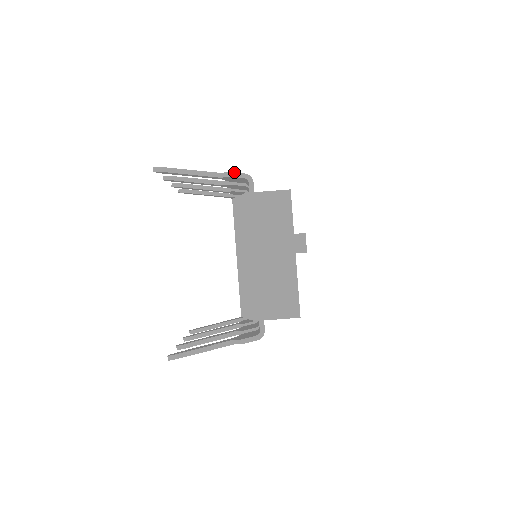
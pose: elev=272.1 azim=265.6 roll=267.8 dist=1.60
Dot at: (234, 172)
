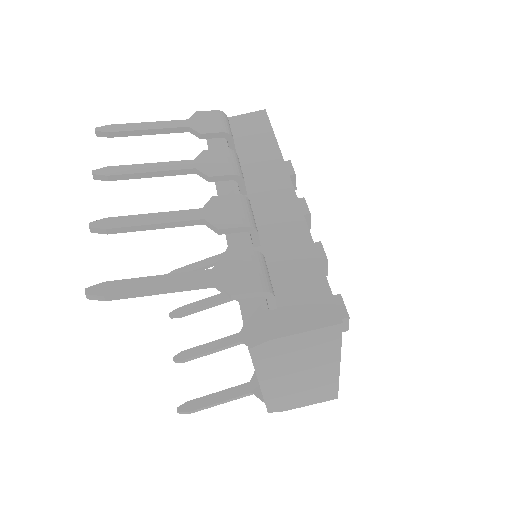
Dot at: (241, 294)
